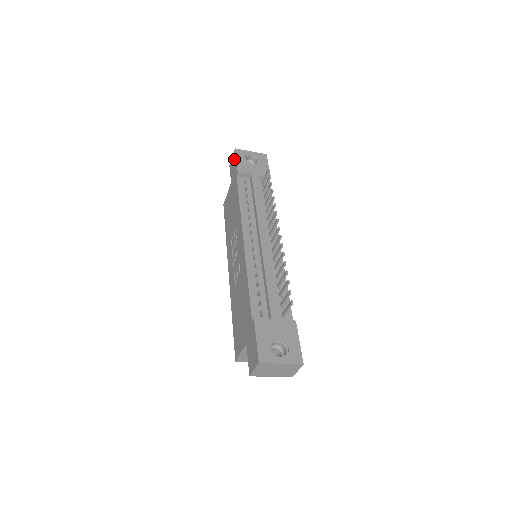
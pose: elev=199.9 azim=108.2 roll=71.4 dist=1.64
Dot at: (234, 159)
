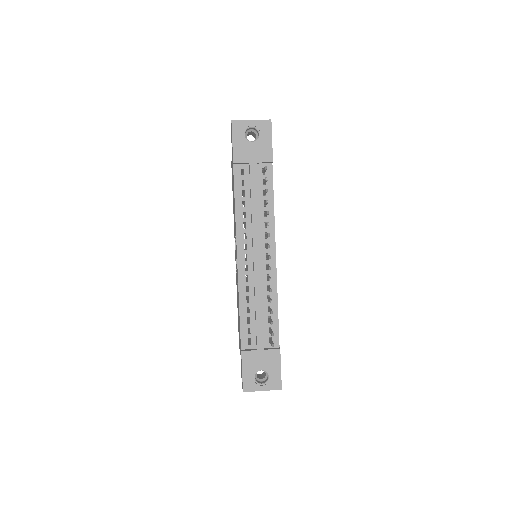
Dot at: occluded
